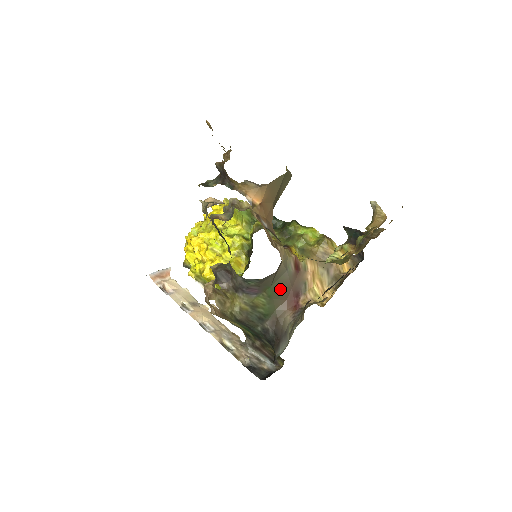
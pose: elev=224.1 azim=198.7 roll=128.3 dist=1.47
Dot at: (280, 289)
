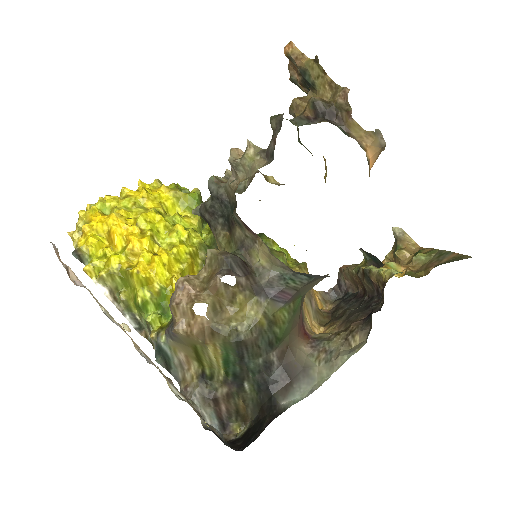
Dot at: (301, 305)
